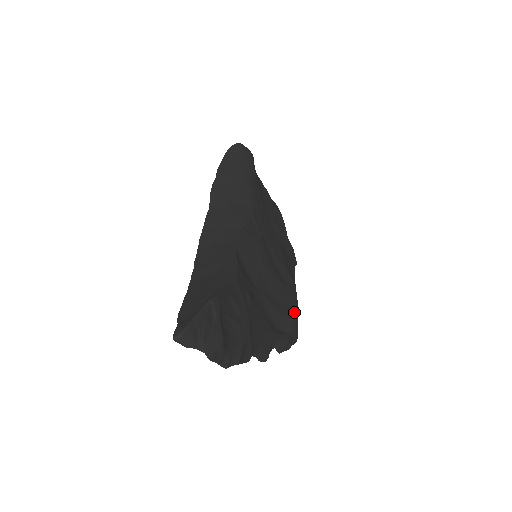
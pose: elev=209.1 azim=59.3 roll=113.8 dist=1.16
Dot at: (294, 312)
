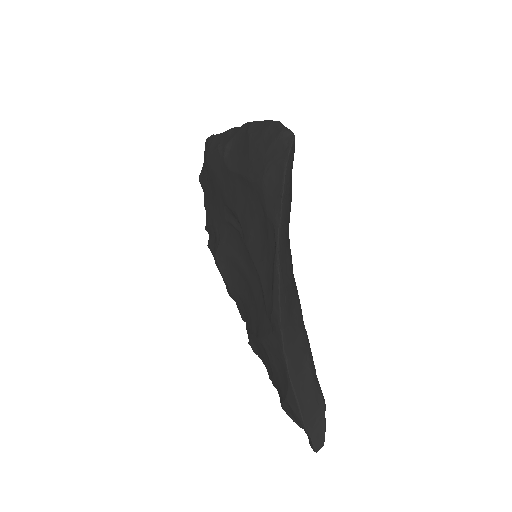
Dot at: occluded
